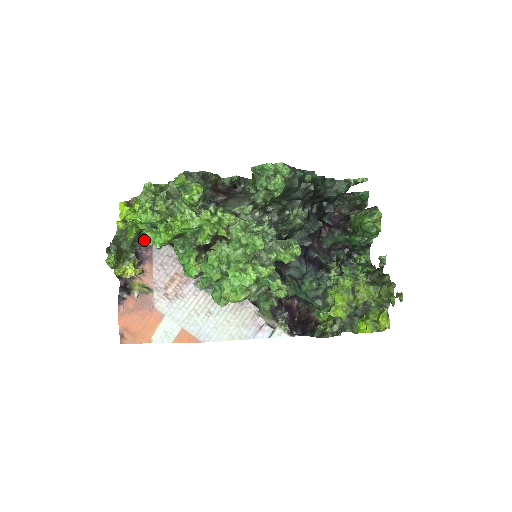
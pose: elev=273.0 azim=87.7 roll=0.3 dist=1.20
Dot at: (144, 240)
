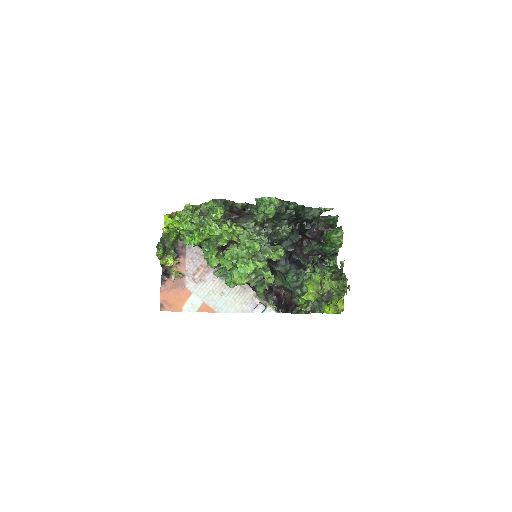
Dot at: (183, 241)
